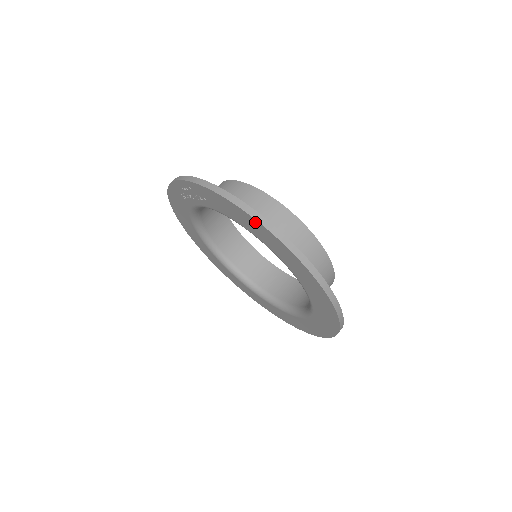
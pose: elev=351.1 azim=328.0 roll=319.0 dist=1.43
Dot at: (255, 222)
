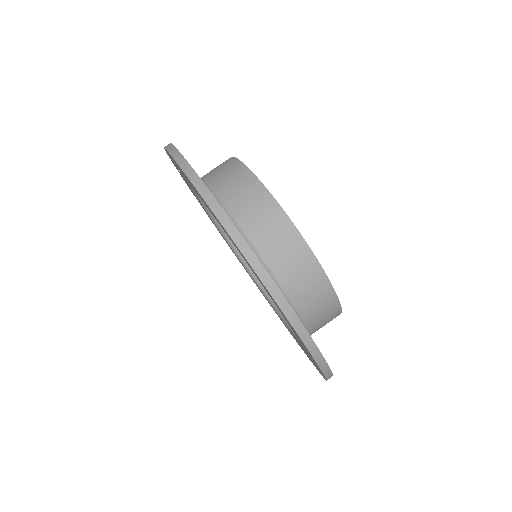
Dot at: (200, 195)
